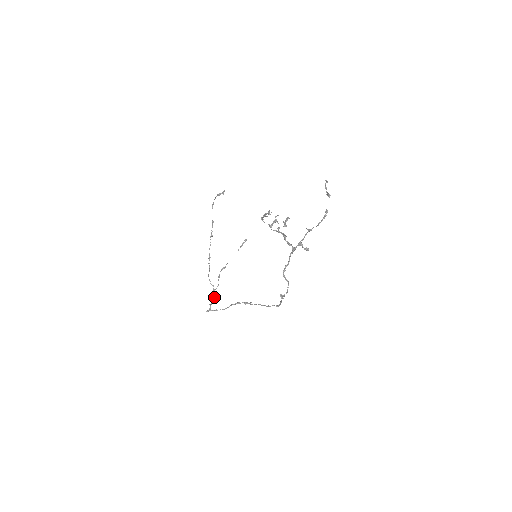
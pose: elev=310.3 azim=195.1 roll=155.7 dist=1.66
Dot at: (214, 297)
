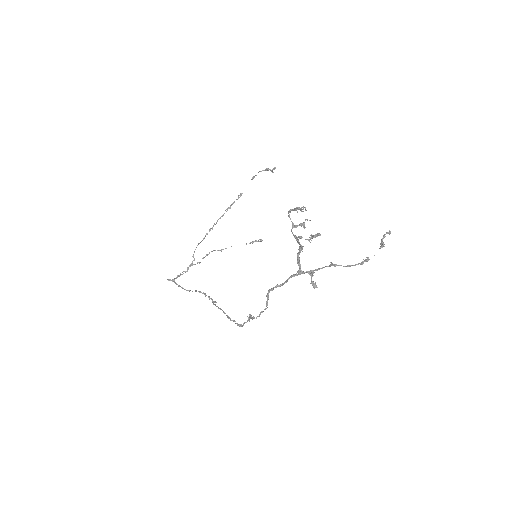
Dot at: (187, 271)
